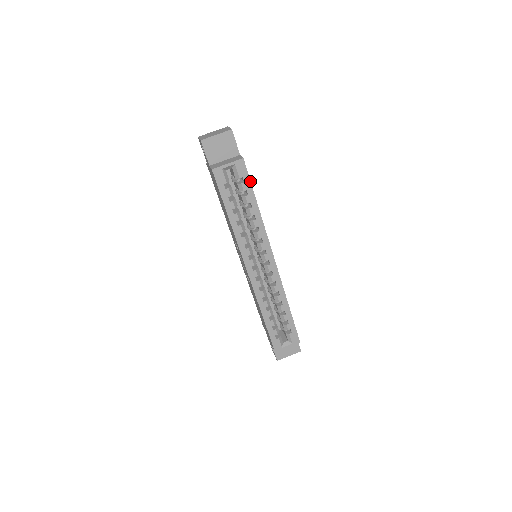
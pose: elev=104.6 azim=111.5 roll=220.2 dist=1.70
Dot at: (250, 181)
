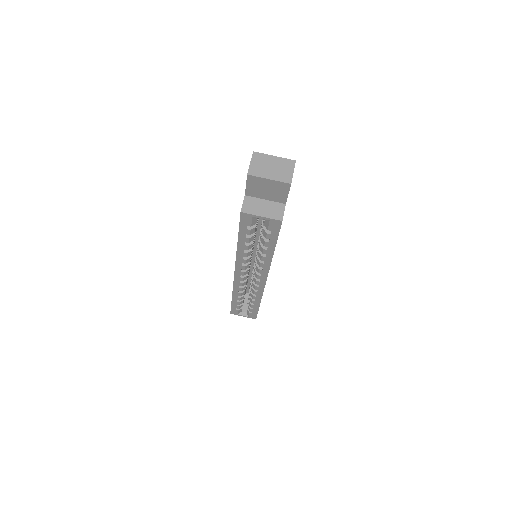
Dot at: occluded
